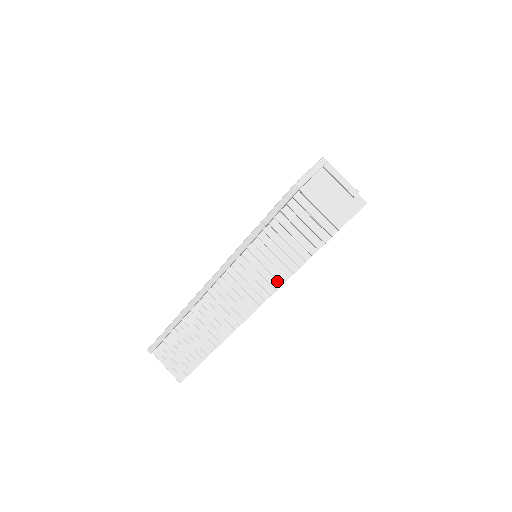
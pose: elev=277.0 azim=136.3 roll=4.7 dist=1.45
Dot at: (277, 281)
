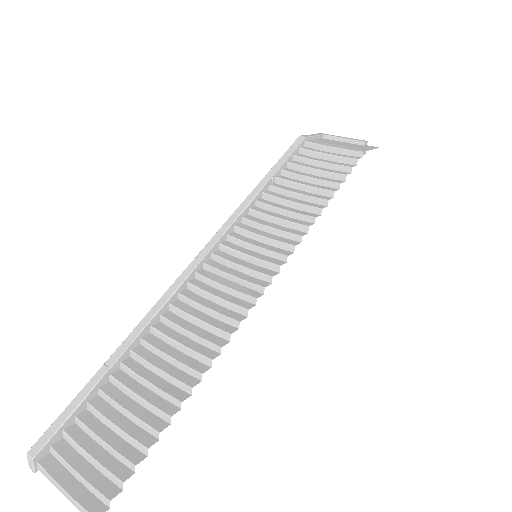
Dot at: (299, 231)
